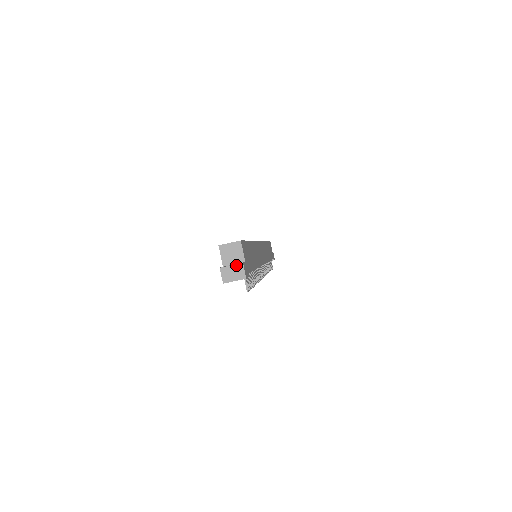
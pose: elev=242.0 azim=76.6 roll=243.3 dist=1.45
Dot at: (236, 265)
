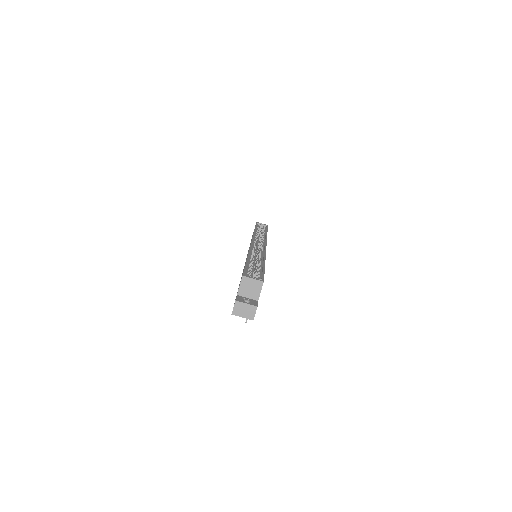
Dot at: (251, 305)
